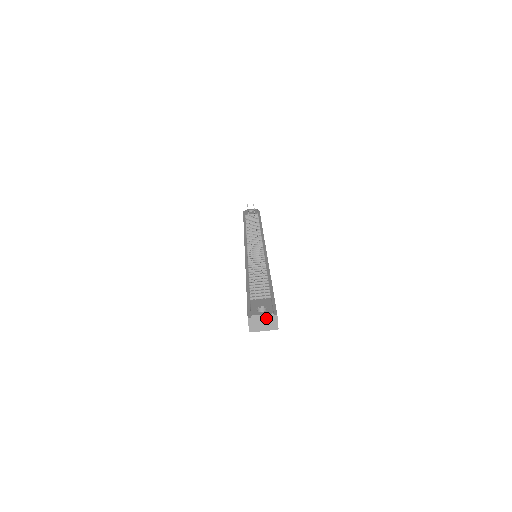
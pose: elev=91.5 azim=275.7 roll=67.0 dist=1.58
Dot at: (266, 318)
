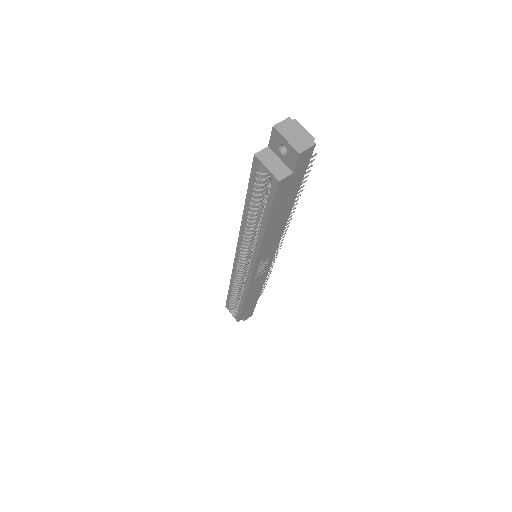
Dot at: (303, 135)
